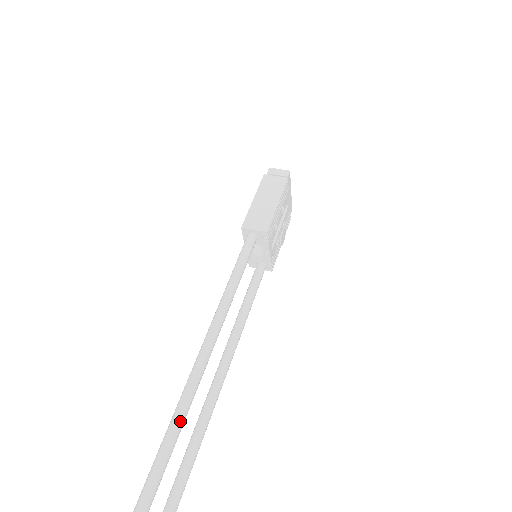
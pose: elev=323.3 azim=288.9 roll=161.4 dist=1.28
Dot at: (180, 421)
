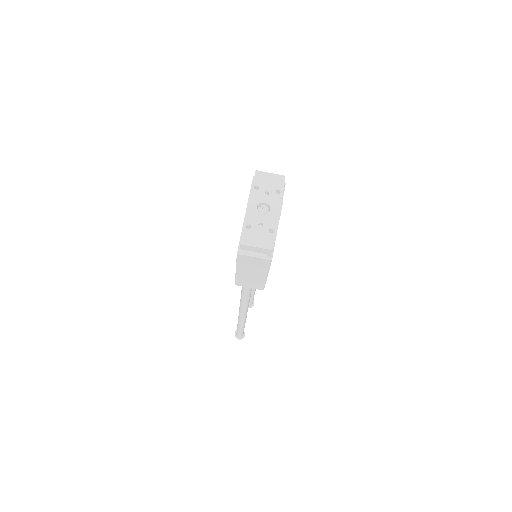
Dot at: (243, 327)
